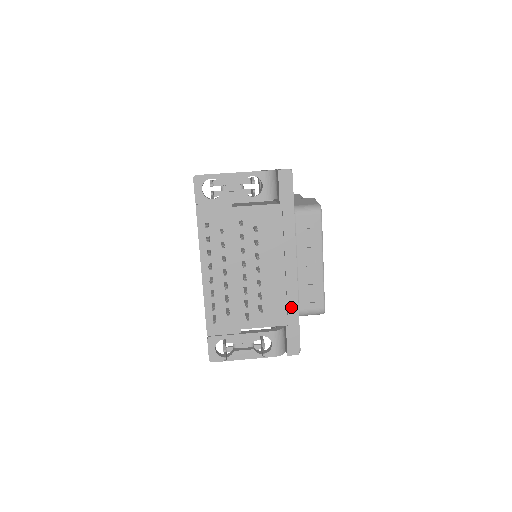
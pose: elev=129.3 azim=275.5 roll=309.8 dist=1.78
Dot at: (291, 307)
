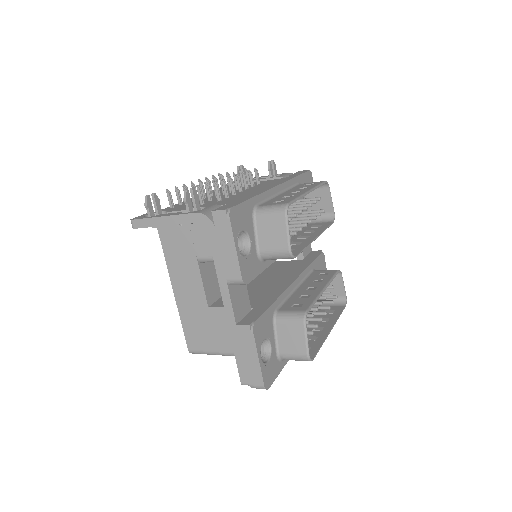
Dot at: occluded
